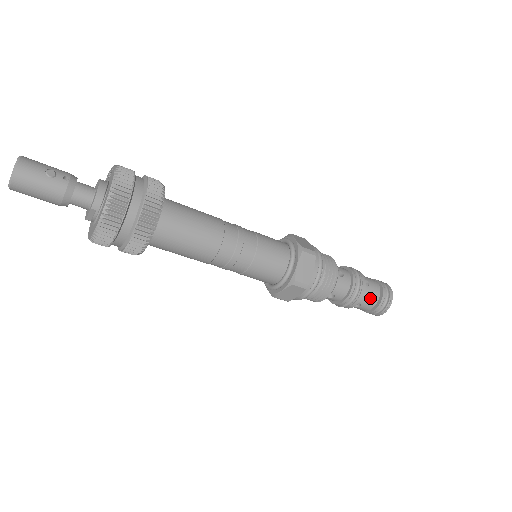
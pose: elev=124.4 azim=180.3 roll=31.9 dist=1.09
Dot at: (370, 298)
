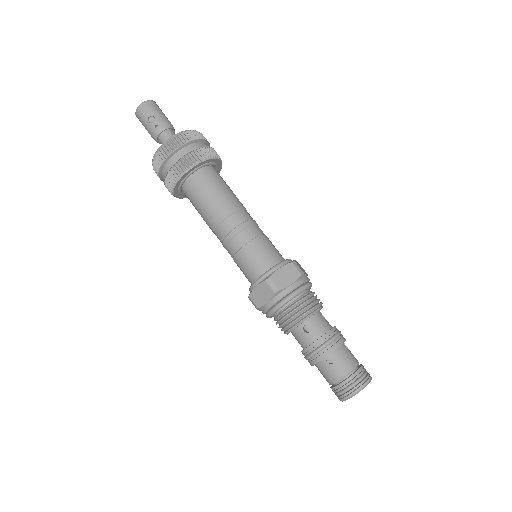
Dot at: (325, 373)
